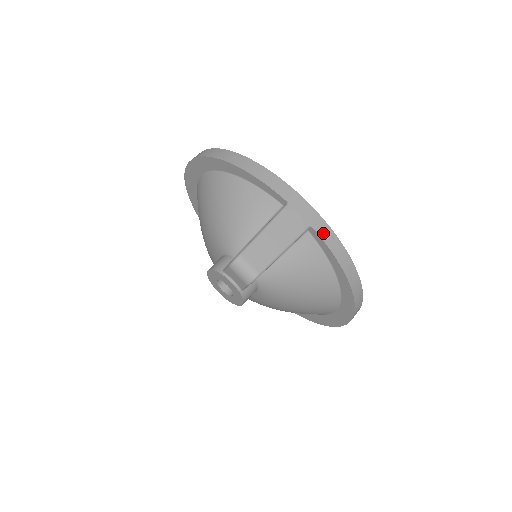
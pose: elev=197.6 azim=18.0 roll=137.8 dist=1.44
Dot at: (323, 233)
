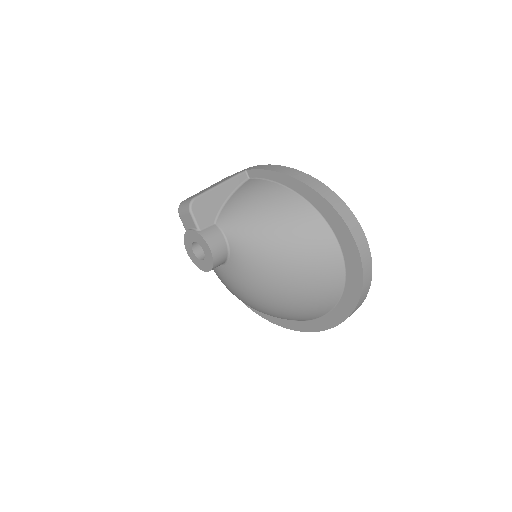
Dot at: (257, 168)
